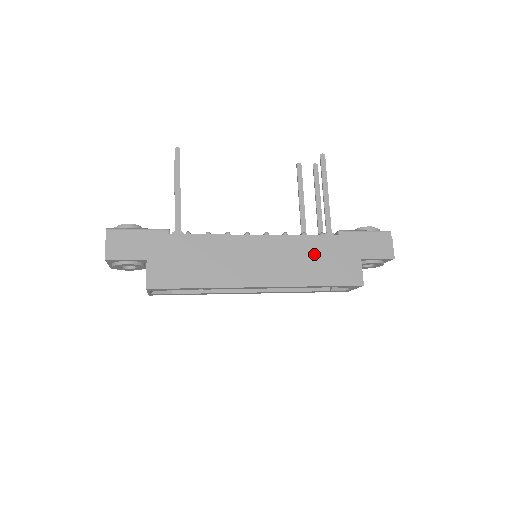
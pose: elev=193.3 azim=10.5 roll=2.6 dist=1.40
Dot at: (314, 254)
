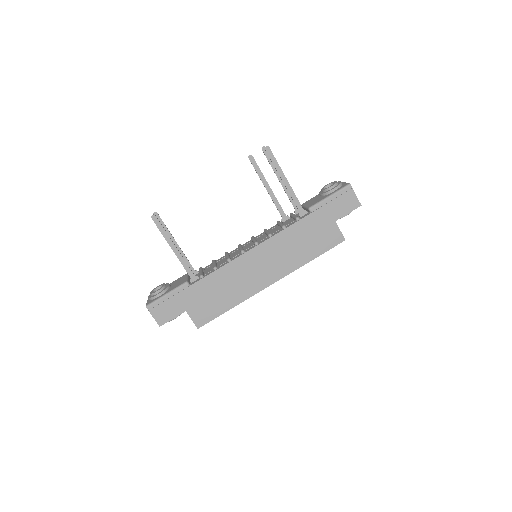
Dot at: (298, 239)
